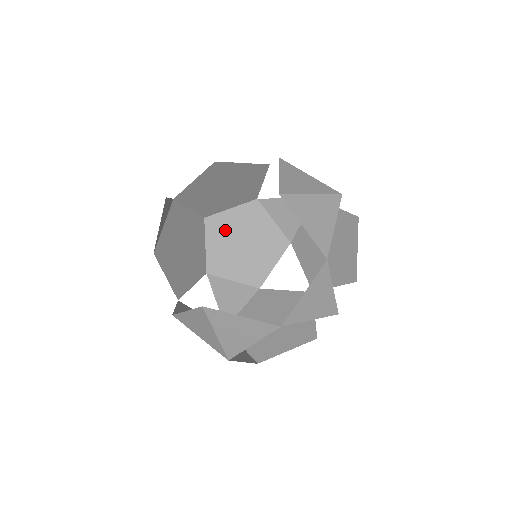
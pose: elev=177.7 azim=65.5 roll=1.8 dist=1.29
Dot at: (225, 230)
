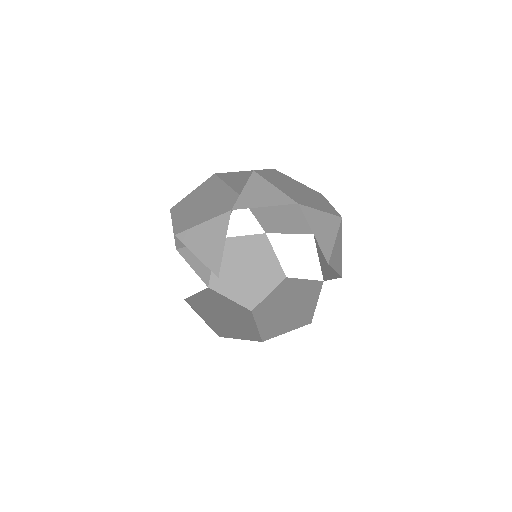
Dot at: (189, 211)
